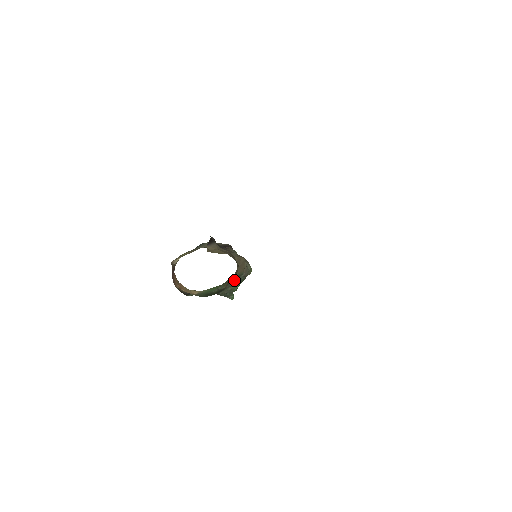
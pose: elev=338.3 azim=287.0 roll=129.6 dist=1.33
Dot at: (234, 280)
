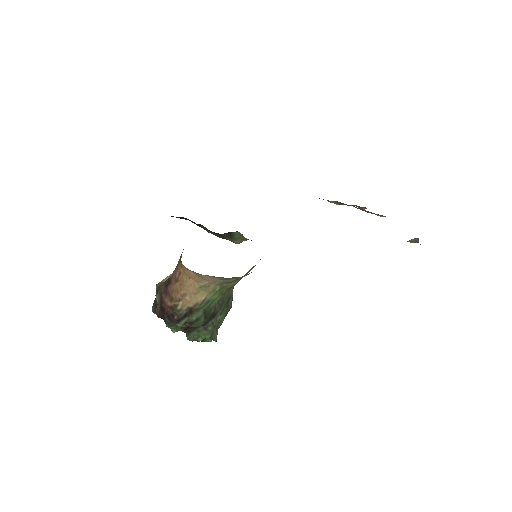
Dot at: (225, 303)
